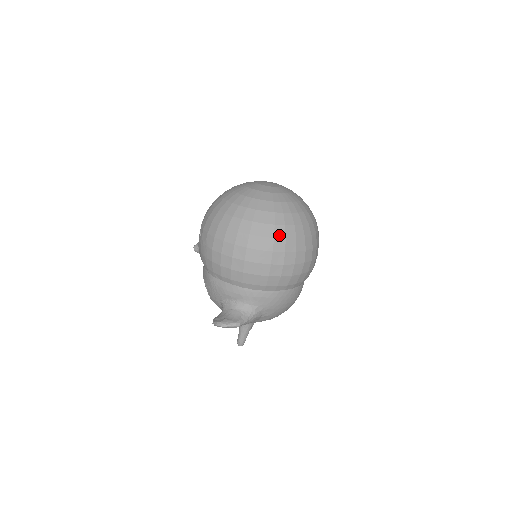
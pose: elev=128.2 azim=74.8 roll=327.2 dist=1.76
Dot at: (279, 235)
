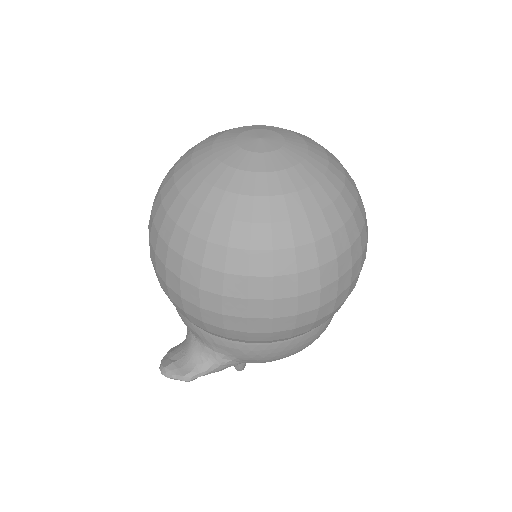
Dot at: (235, 268)
